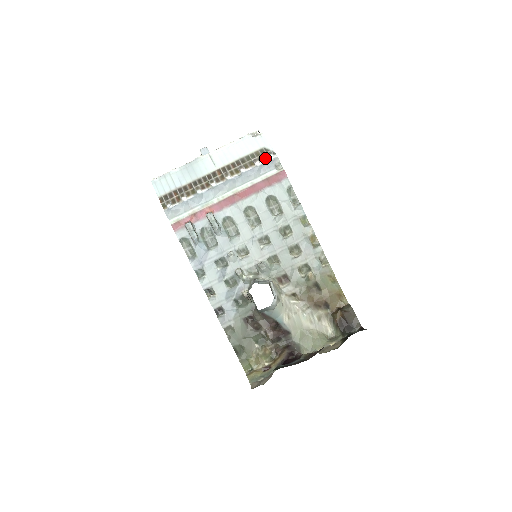
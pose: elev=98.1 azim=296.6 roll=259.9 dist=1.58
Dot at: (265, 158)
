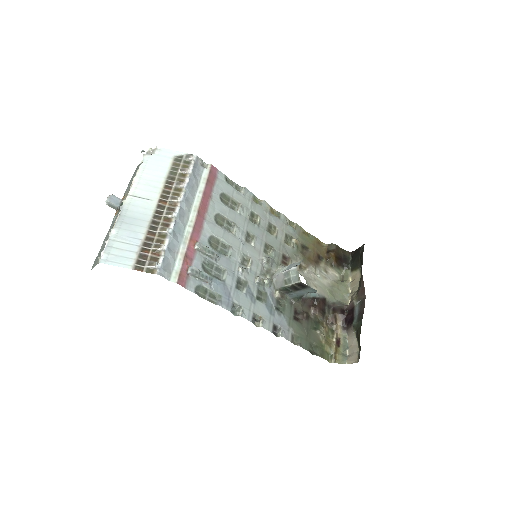
Dot at: (188, 163)
